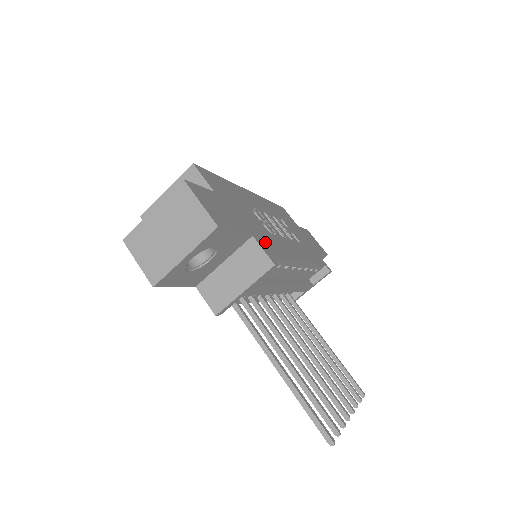
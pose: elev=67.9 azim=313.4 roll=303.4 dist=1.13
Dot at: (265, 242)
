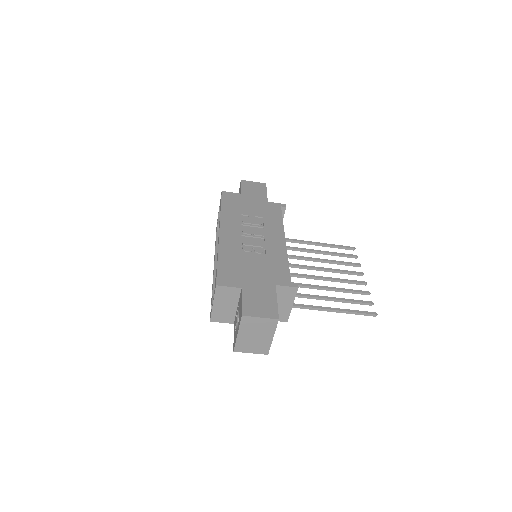
Dot at: (278, 275)
